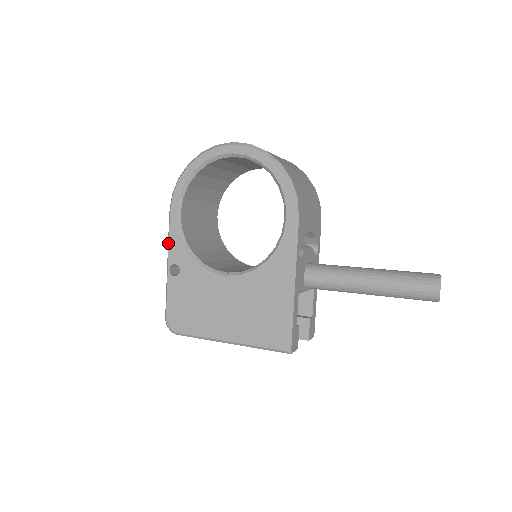
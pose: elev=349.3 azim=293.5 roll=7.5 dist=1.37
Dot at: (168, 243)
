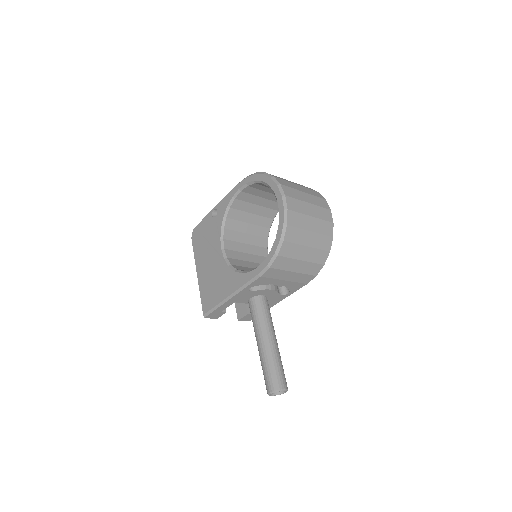
Dot at: (225, 196)
